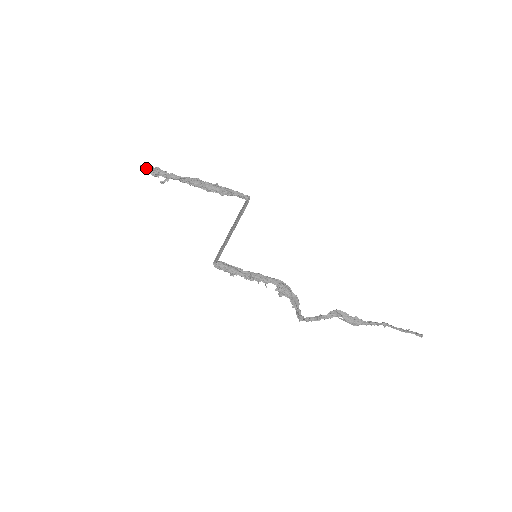
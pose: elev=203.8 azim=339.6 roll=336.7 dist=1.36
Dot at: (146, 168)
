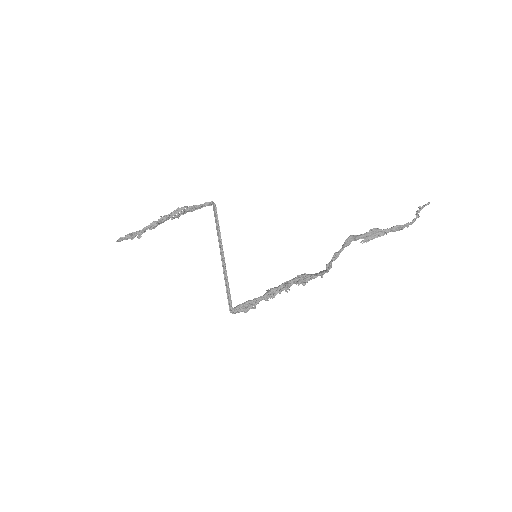
Dot at: (120, 237)
